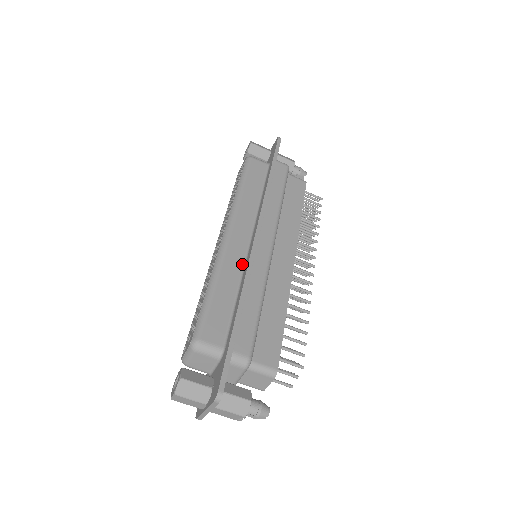
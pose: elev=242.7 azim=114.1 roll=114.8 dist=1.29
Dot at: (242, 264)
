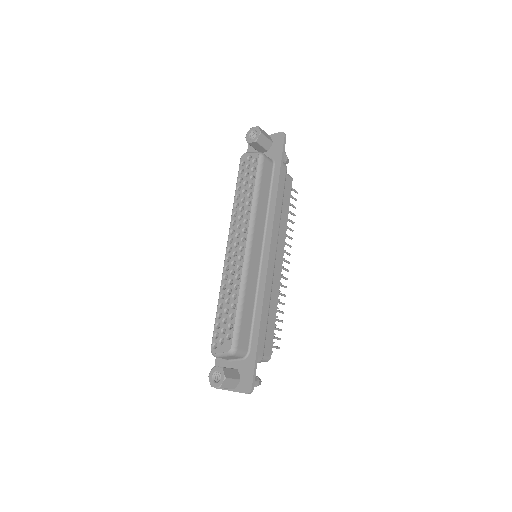
Dot at: (257, 277)
